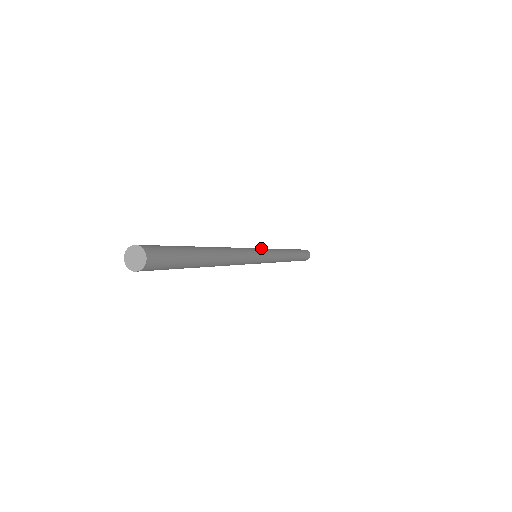
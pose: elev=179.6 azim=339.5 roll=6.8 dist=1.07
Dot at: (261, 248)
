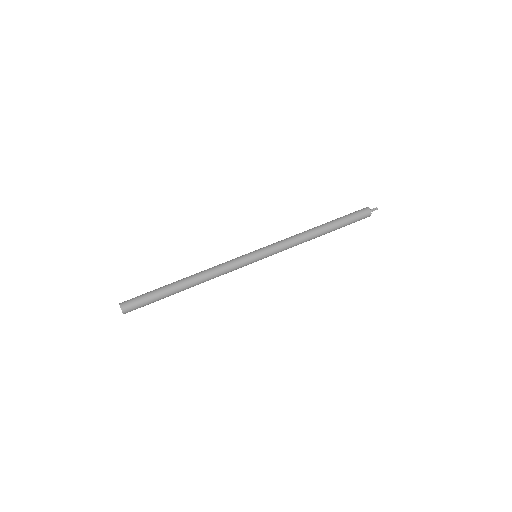
Dot at: (264, 252)
